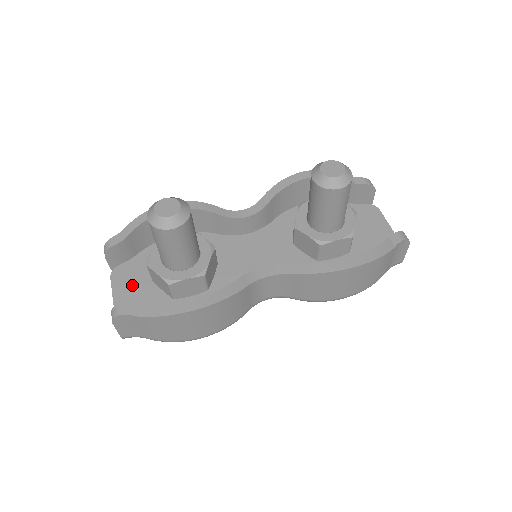
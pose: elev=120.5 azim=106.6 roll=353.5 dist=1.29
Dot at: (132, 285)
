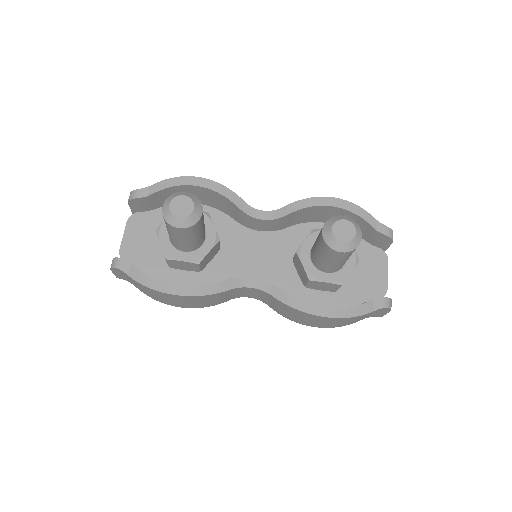
Dot at: (141, 237)
